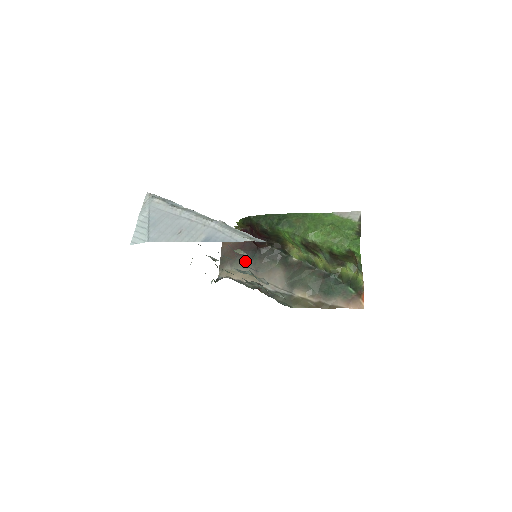
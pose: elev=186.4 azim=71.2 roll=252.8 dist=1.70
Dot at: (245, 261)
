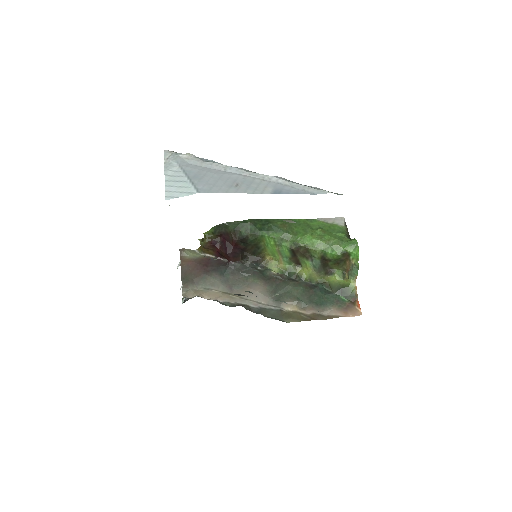
Dot at: (215, 278)
